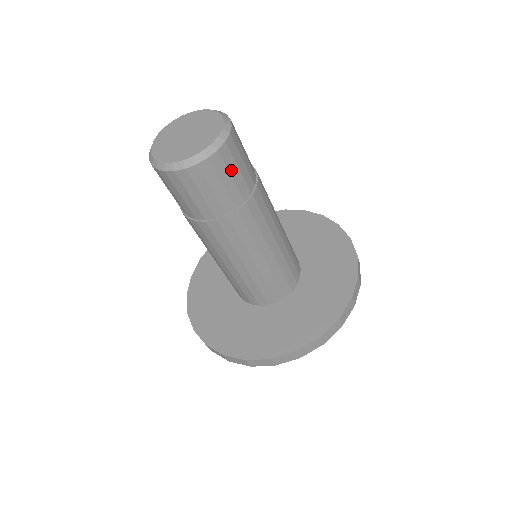
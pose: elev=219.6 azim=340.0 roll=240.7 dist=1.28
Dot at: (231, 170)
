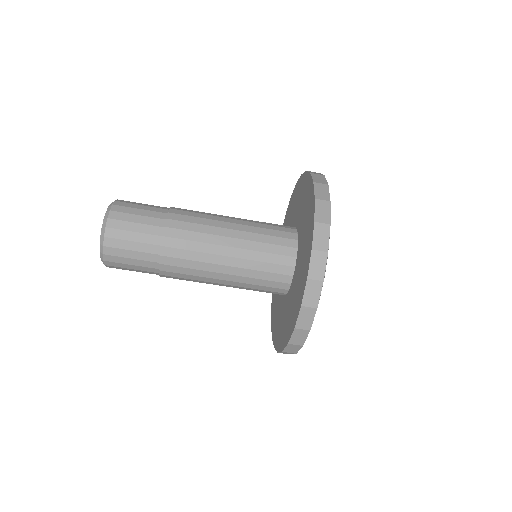
Dot at: (127, 247)
